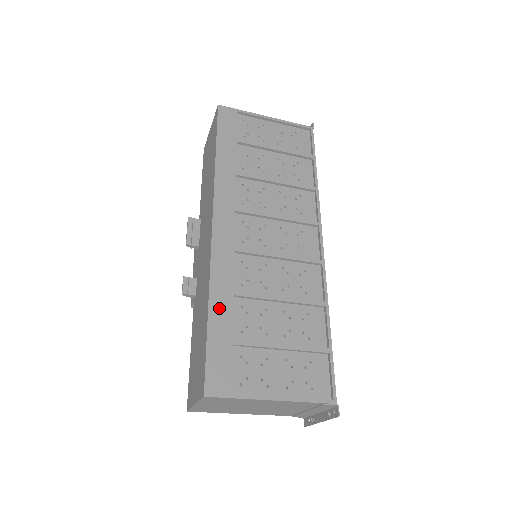
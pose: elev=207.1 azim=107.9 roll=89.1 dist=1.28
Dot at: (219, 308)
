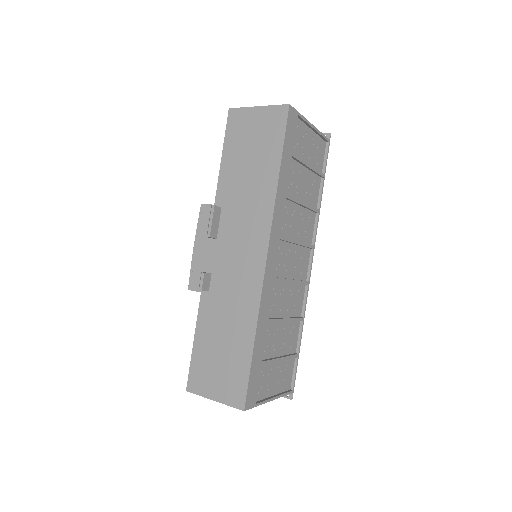
Dot at: (260, 337)
